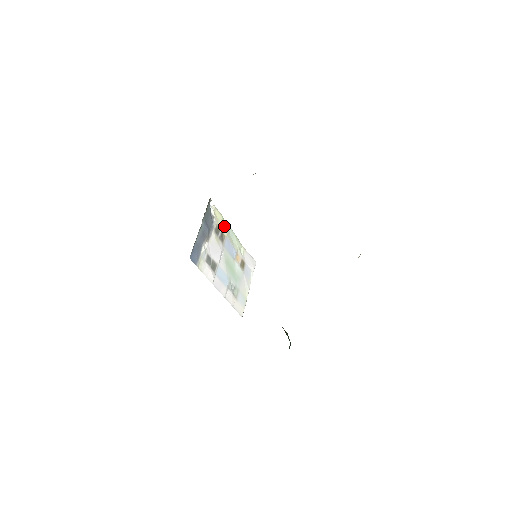
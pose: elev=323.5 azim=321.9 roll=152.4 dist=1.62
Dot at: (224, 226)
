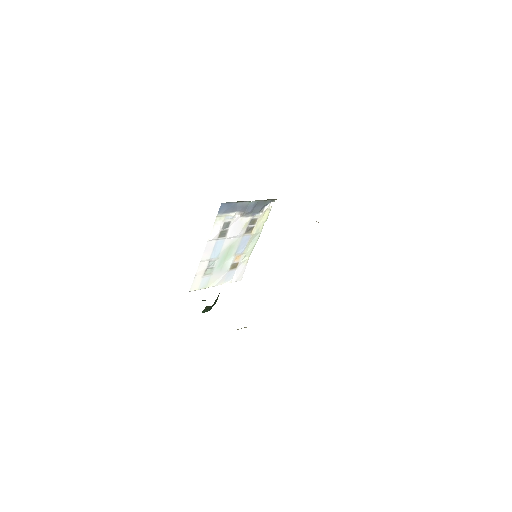
Dot at: (259, 227)
